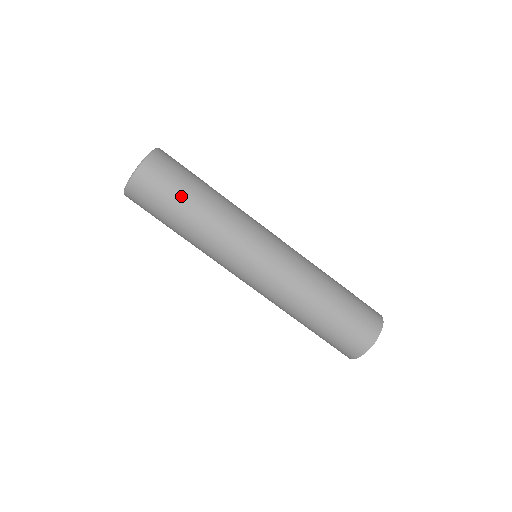
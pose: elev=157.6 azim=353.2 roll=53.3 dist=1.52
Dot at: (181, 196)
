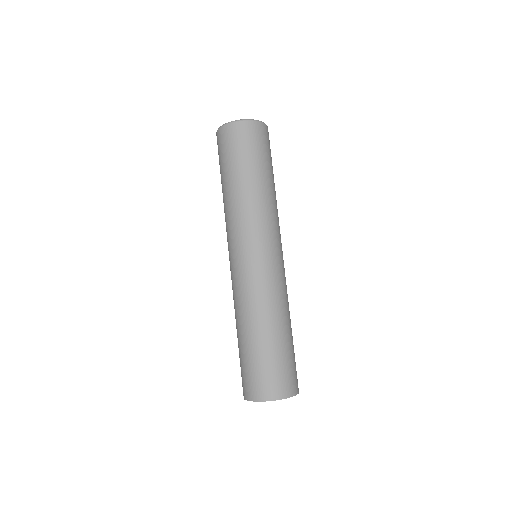
Dot at: (254, 162)
